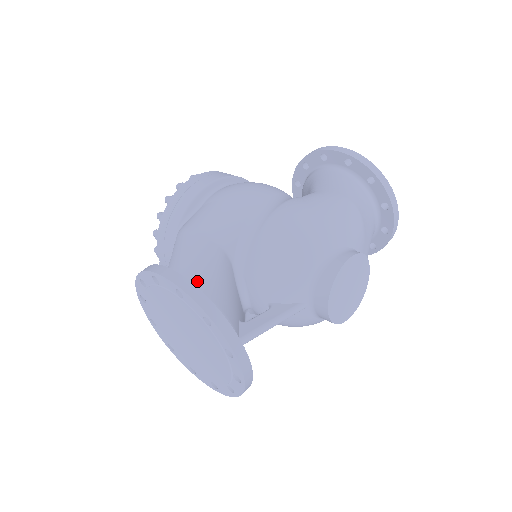
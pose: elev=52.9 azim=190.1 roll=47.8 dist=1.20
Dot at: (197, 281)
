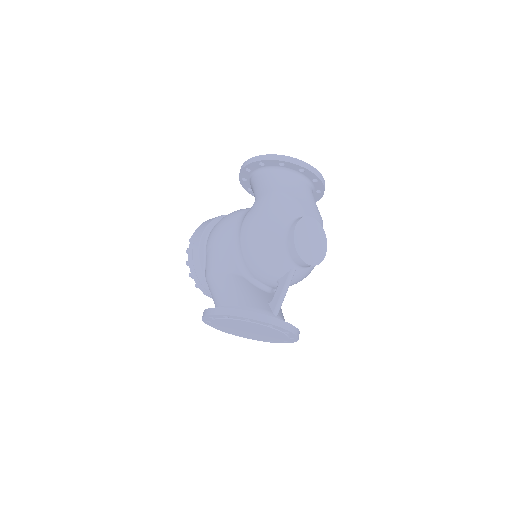
Dot at: (230, 302)
